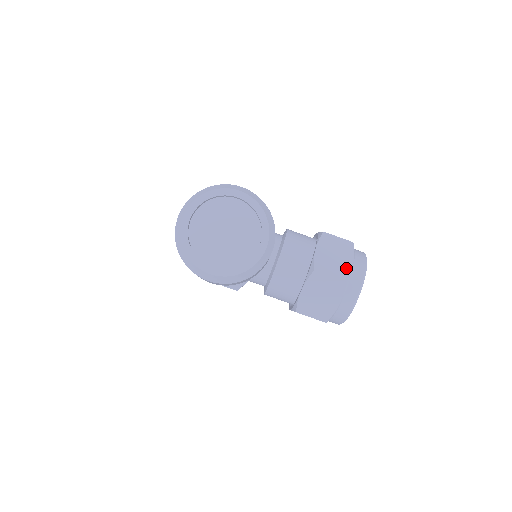
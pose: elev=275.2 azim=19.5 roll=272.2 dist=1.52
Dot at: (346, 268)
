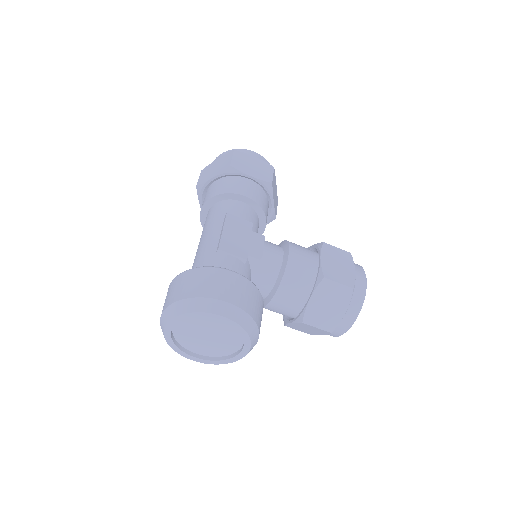
Dot at: (336, 319)
